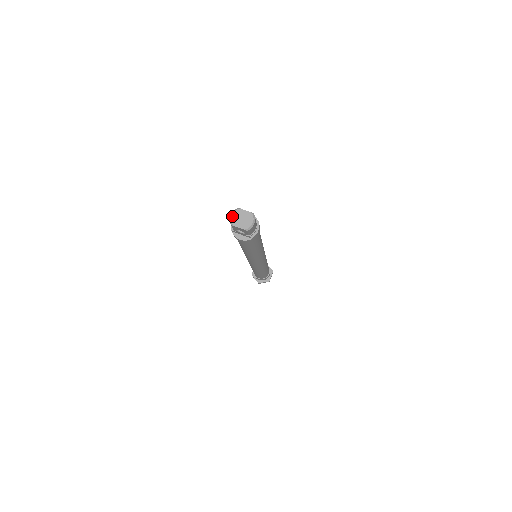
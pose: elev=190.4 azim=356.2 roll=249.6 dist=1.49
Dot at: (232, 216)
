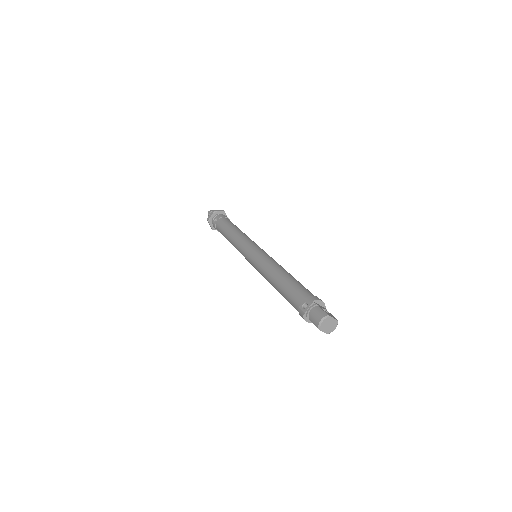
Dot at: (322, 322)
